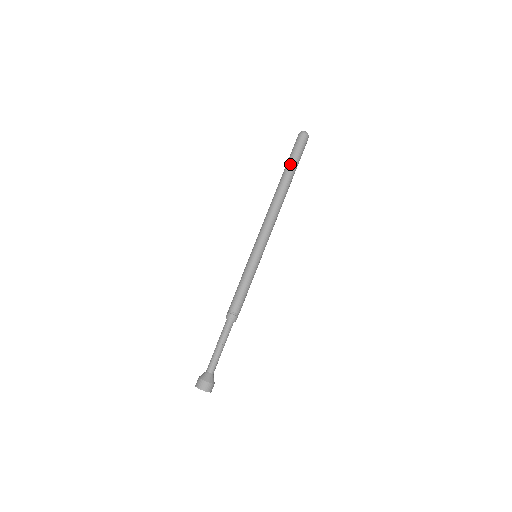
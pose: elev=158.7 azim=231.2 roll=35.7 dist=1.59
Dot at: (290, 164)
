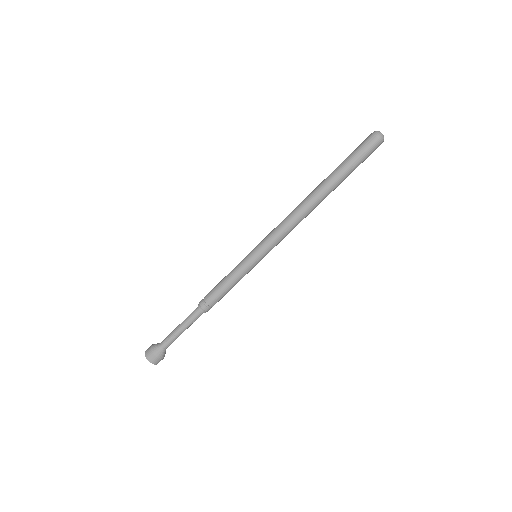
Dot at: (341, 169)
